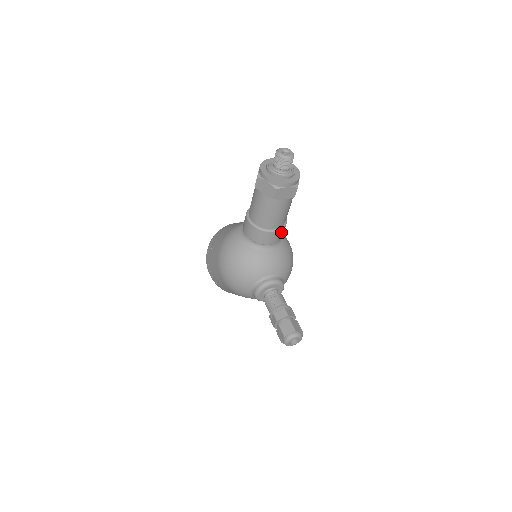
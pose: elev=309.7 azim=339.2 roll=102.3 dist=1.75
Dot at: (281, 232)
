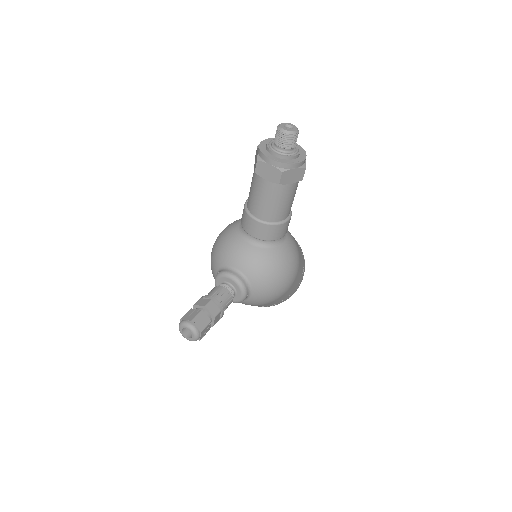
Dot at: (267, 228)
